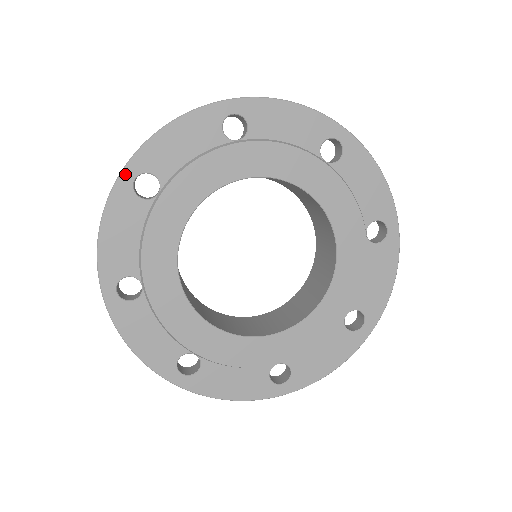
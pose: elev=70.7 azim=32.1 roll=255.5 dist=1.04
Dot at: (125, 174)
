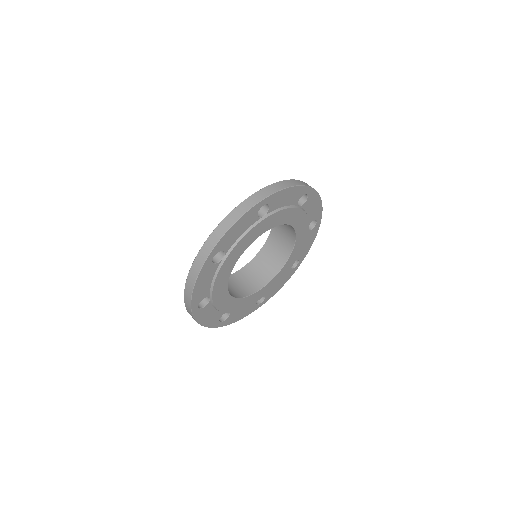
Dot at: (209, 257)
